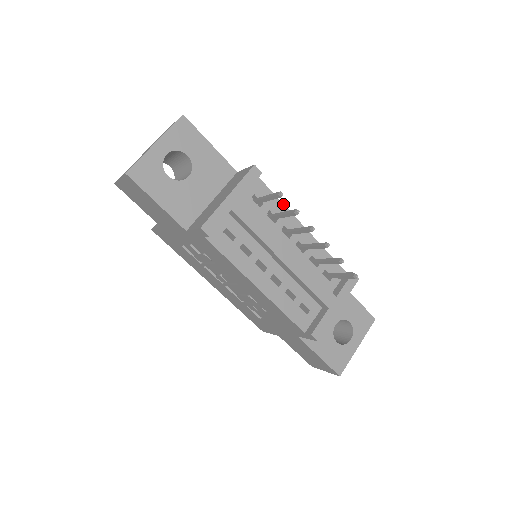
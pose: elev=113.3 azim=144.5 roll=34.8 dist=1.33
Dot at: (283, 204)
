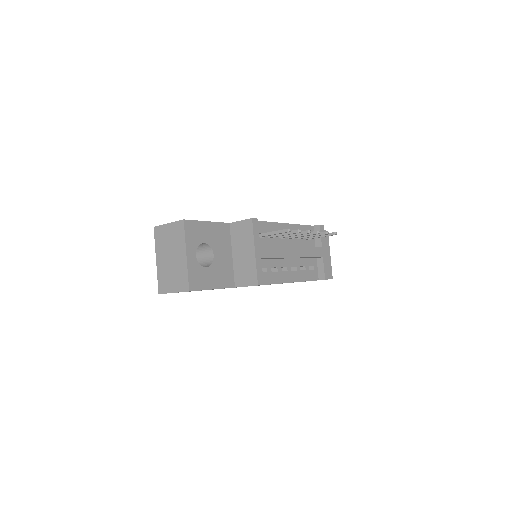
Dot at: (270, 222)
